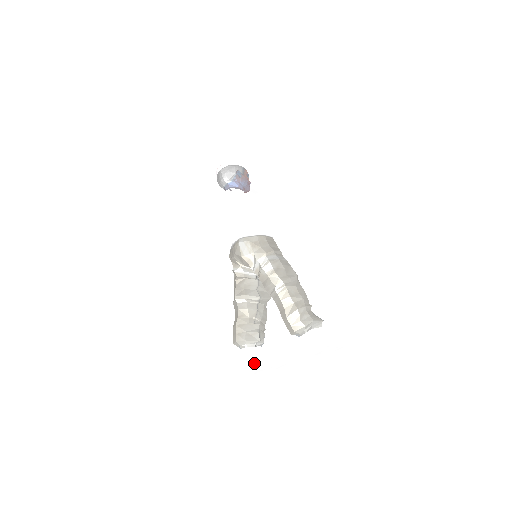
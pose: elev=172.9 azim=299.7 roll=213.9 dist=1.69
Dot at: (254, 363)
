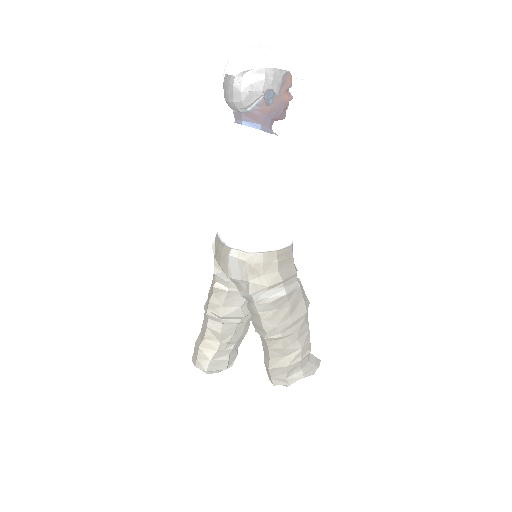
Dot at: (212, 391)
